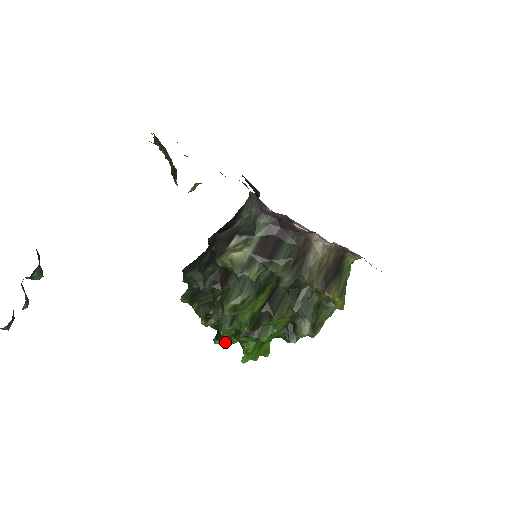
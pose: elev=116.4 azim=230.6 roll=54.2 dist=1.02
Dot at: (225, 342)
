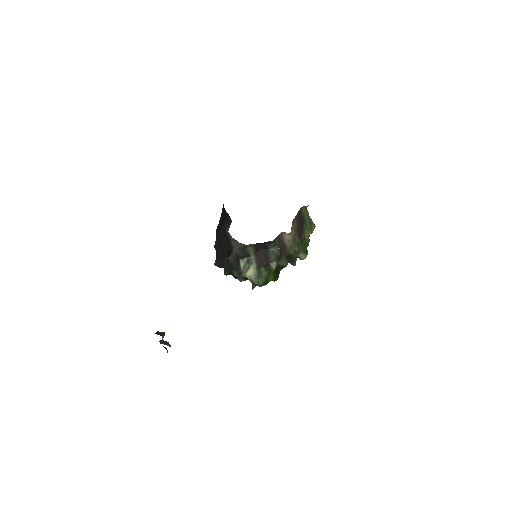
Dot at: occluded
